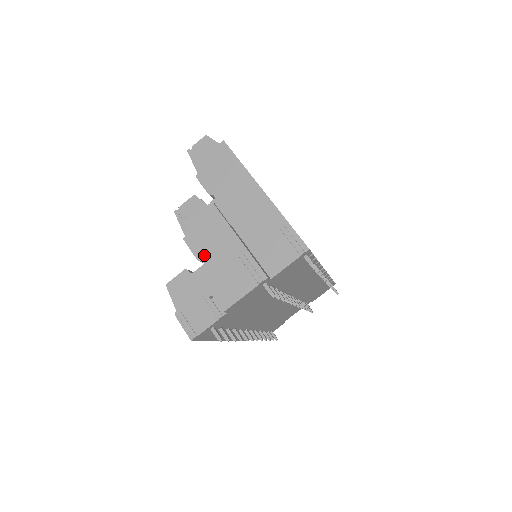
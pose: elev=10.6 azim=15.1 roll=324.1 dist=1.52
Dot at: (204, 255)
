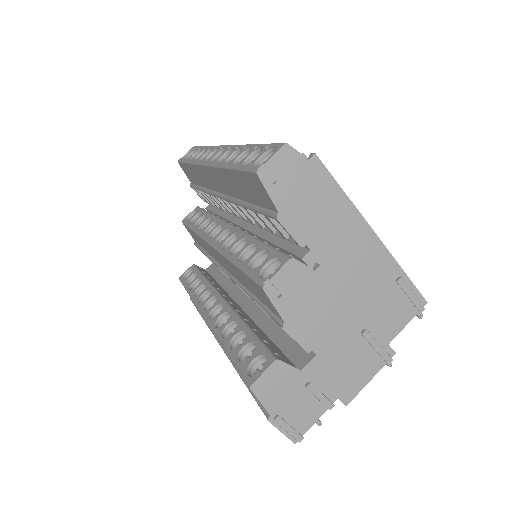
Dot at: (316, 343)
